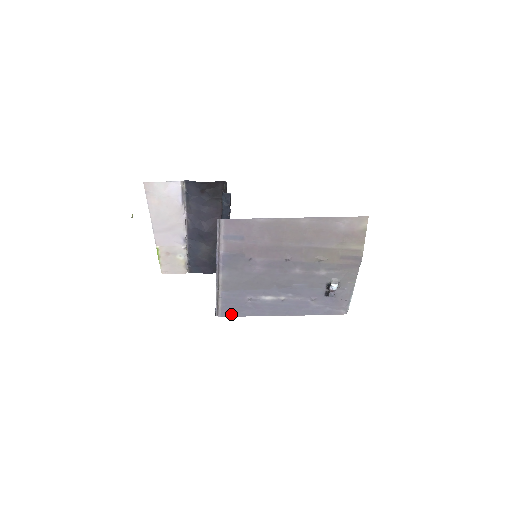
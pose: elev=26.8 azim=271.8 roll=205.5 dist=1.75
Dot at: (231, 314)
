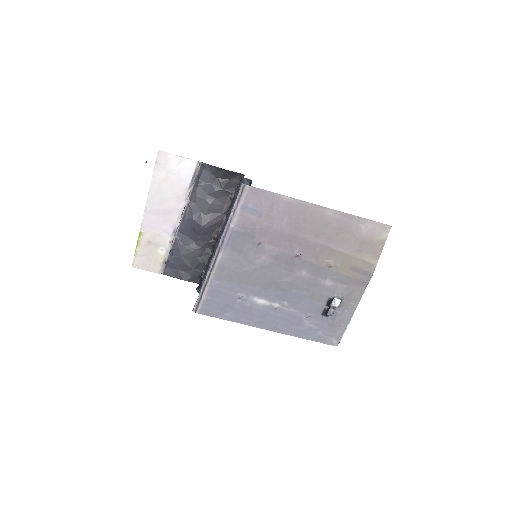
Dot at: (212, 313)
